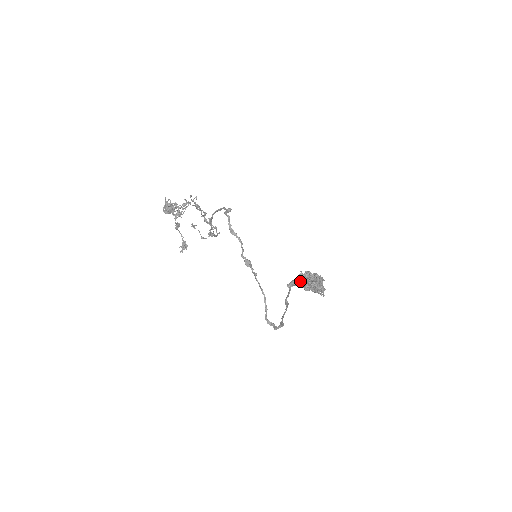
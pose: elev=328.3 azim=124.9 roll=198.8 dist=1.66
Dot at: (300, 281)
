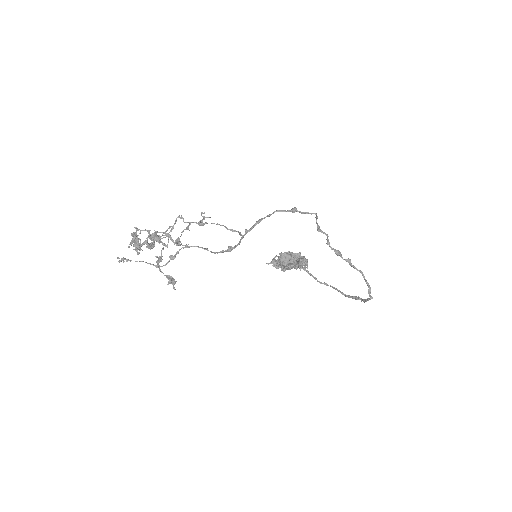
Dot at: occluded
